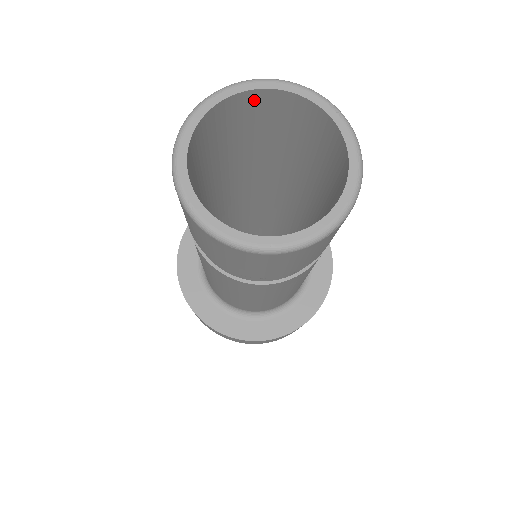
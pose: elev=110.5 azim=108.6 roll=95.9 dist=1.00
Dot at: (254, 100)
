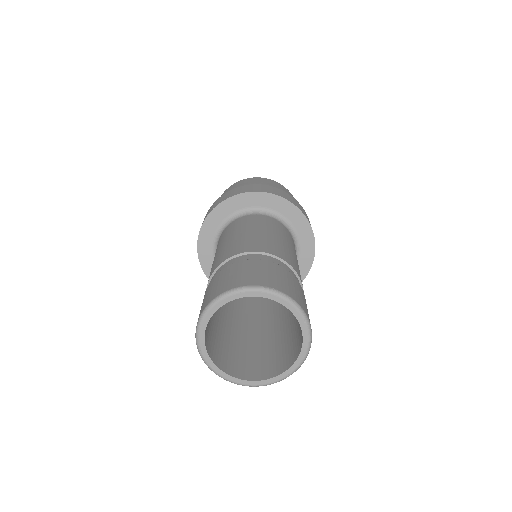
Dot at: occluded
